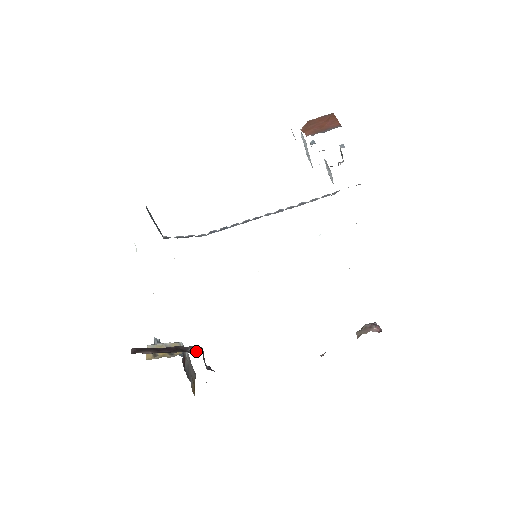
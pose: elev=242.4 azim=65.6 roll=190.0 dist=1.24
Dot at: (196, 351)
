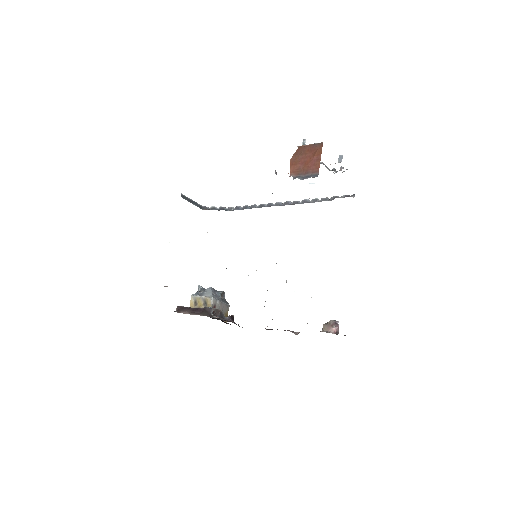
Dot at: (215, 315)
